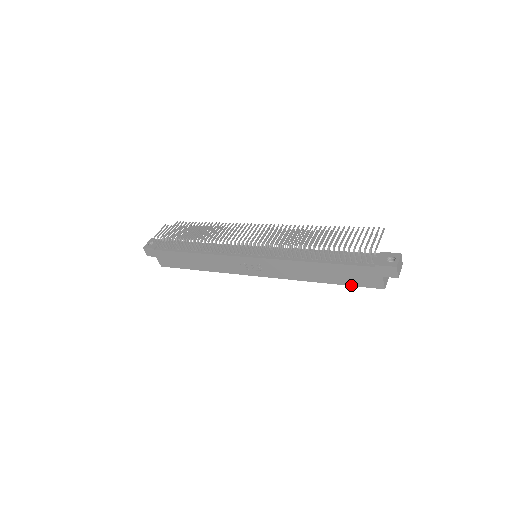
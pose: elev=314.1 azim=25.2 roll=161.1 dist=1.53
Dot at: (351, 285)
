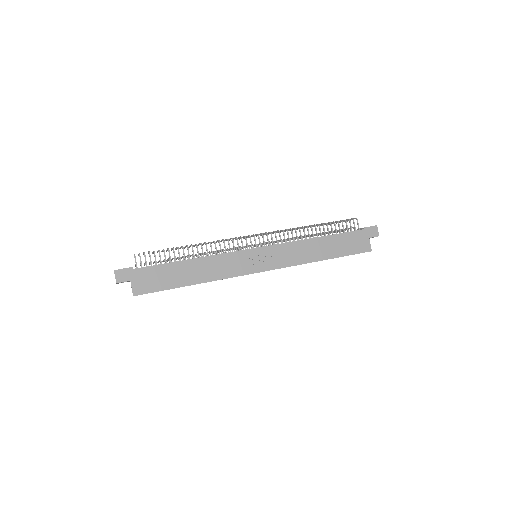
Dot at: (348, 255)
